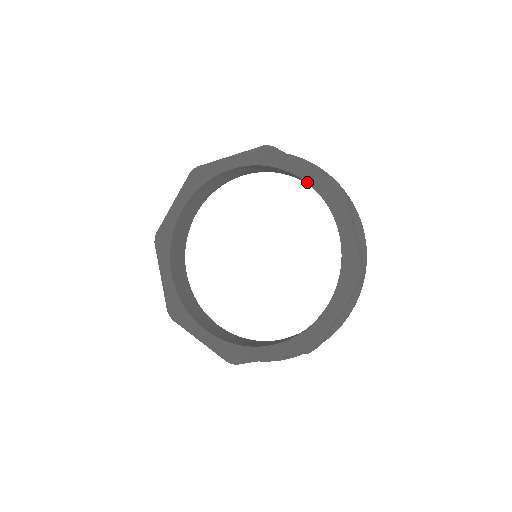
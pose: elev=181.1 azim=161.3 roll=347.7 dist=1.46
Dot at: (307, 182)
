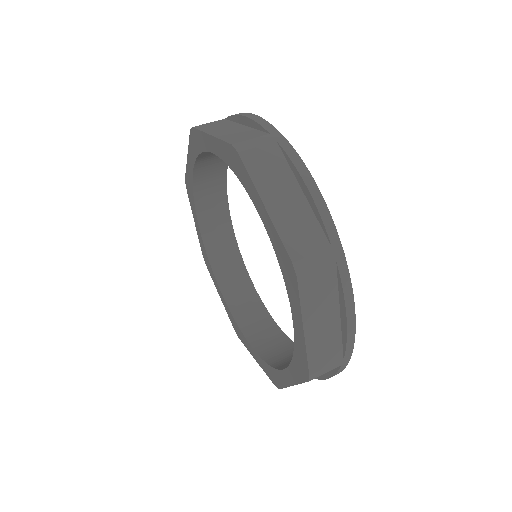
Dot at: (294, 332)
